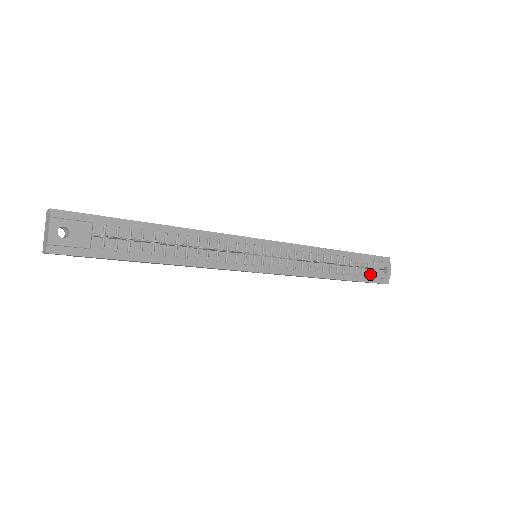
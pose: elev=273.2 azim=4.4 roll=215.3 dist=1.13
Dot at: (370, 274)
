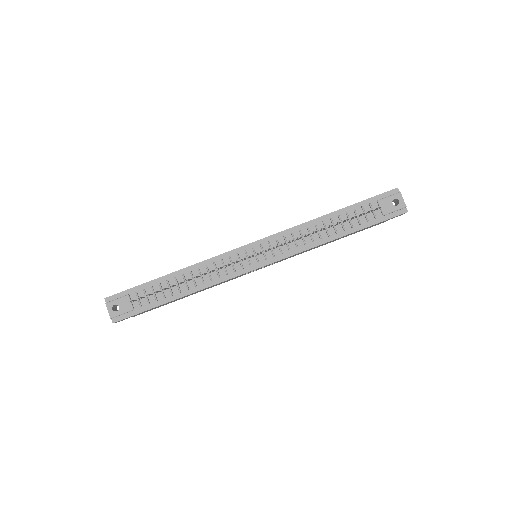
Dot at: (378, 214)
